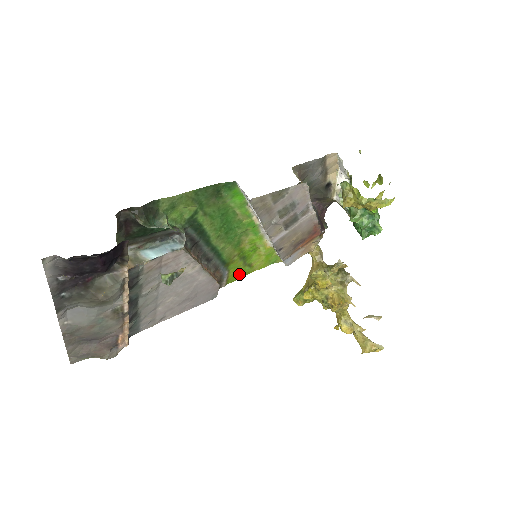
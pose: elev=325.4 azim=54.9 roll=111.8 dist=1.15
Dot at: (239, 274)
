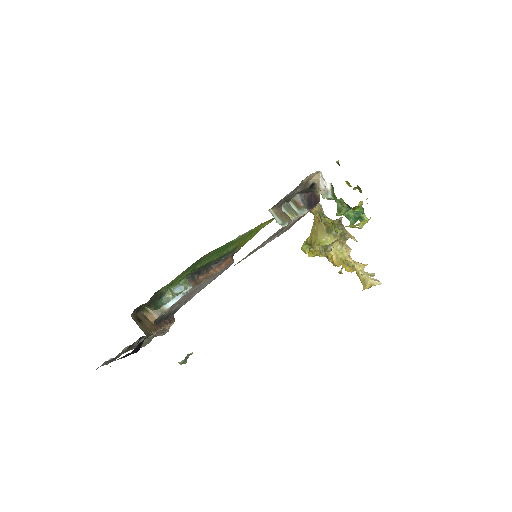
Dot at: (250, 238)
